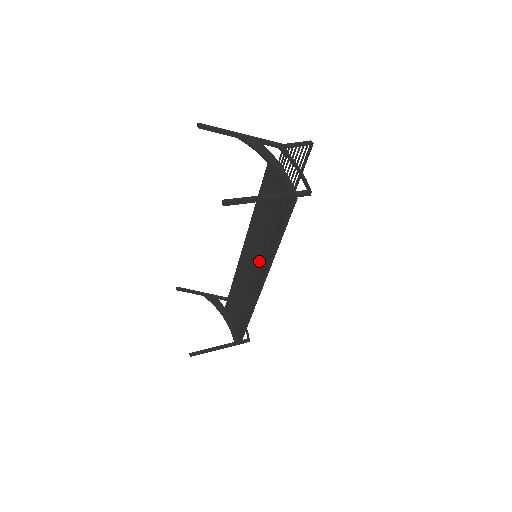
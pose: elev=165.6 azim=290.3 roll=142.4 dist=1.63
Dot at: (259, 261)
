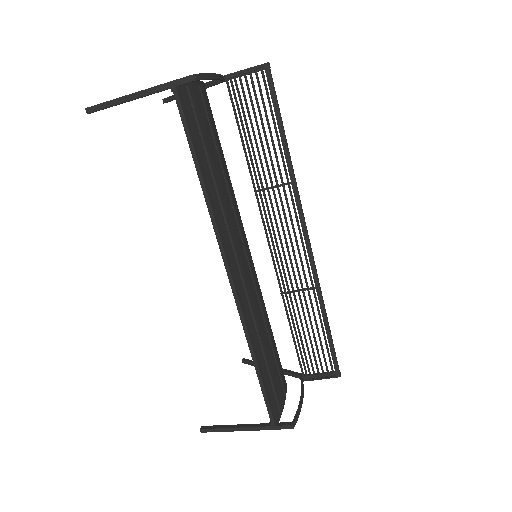
Dot at: (231, 244)
